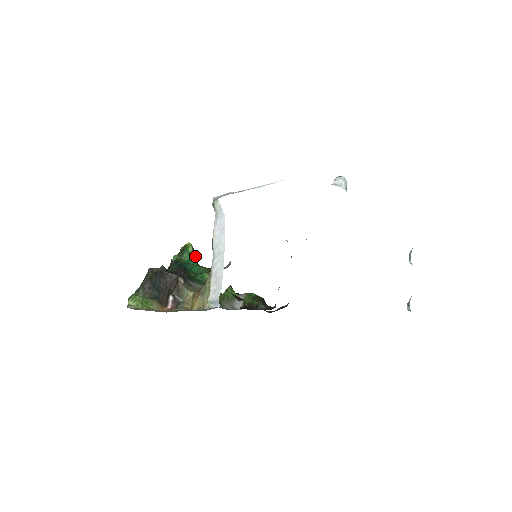
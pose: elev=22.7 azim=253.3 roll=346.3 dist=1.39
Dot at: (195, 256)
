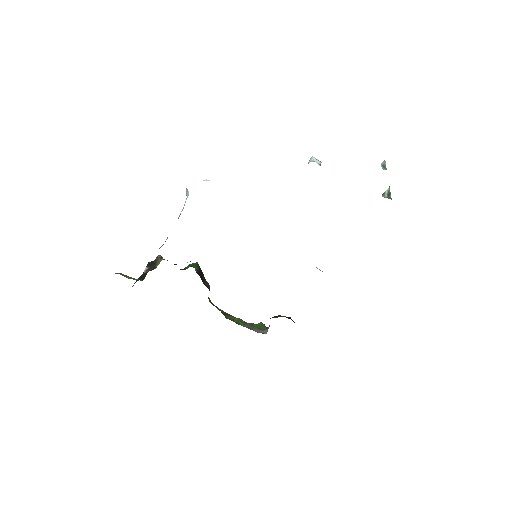
Dot at: (198, 268)
